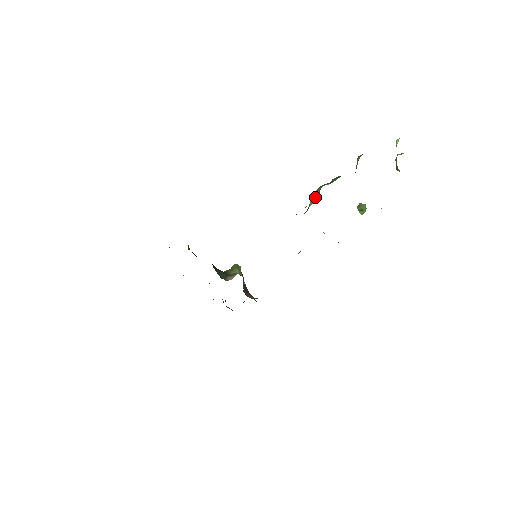
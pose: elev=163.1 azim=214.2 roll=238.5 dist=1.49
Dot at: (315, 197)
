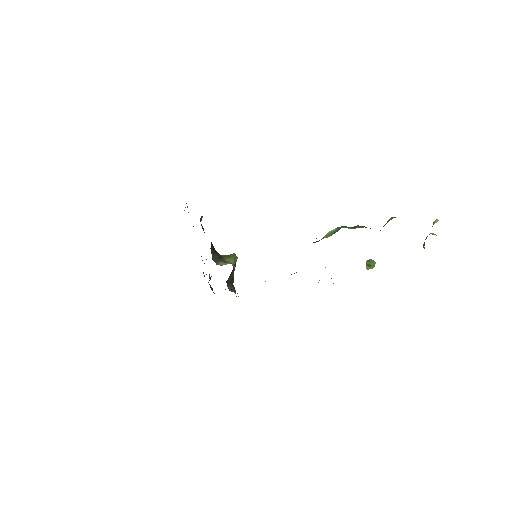
Dot at: (331, 233)
